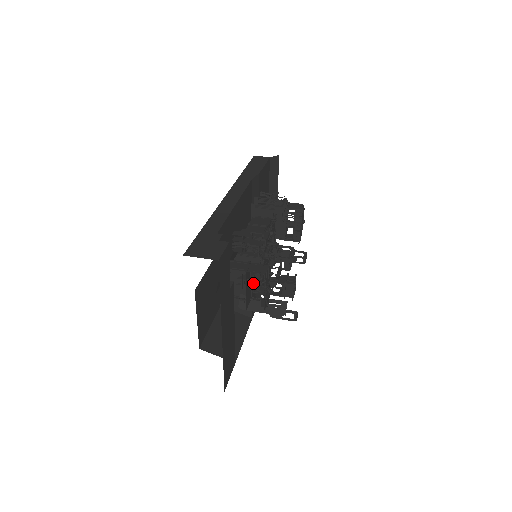
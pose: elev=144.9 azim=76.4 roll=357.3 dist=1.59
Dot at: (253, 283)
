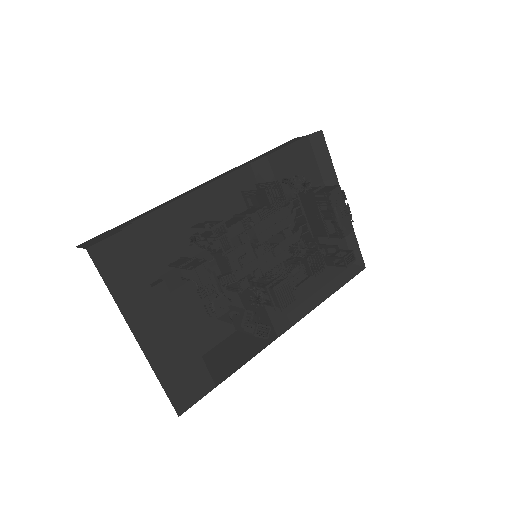
Dot at: (235, 288)
